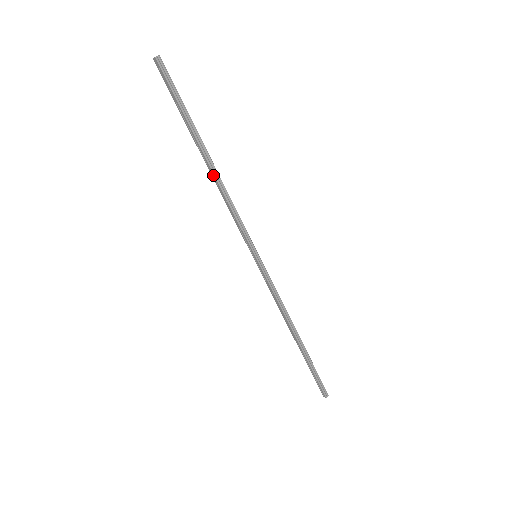
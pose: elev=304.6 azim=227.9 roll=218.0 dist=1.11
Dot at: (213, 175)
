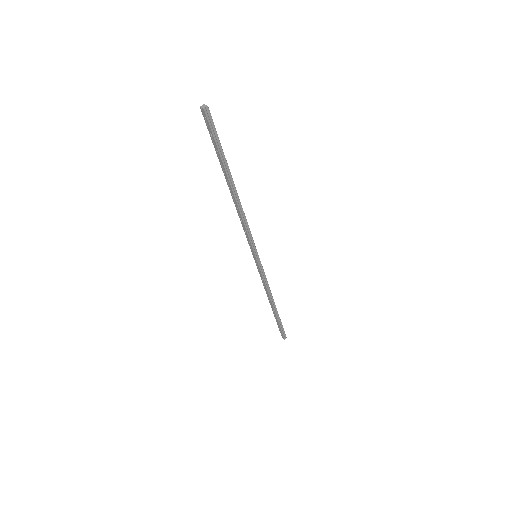
Dot at: (235, 202)
